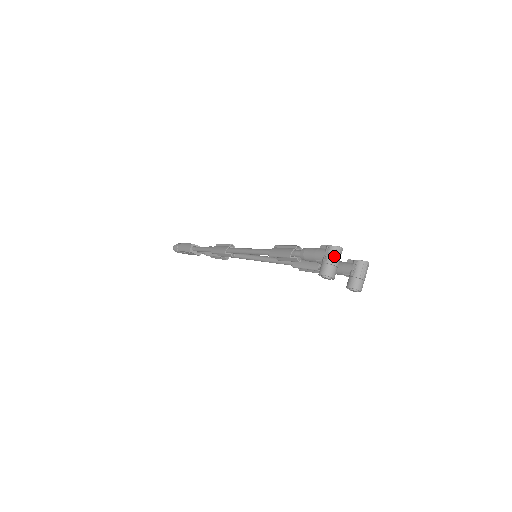
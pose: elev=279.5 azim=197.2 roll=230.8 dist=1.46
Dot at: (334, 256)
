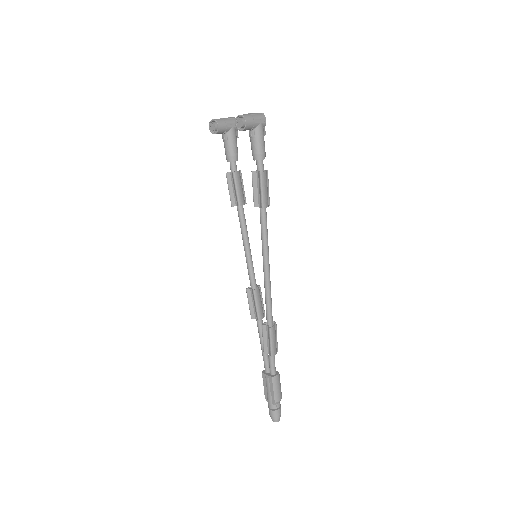
Dot at: occluded
